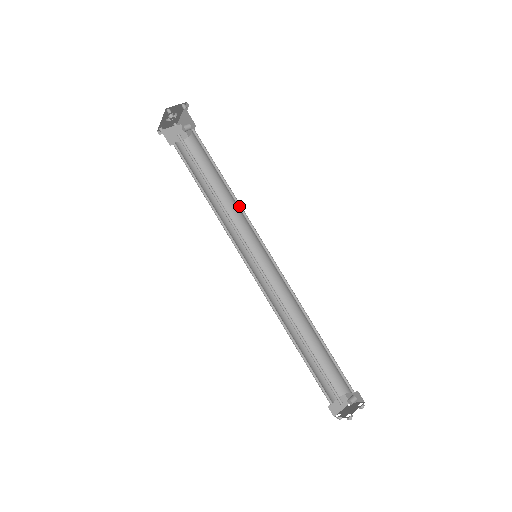
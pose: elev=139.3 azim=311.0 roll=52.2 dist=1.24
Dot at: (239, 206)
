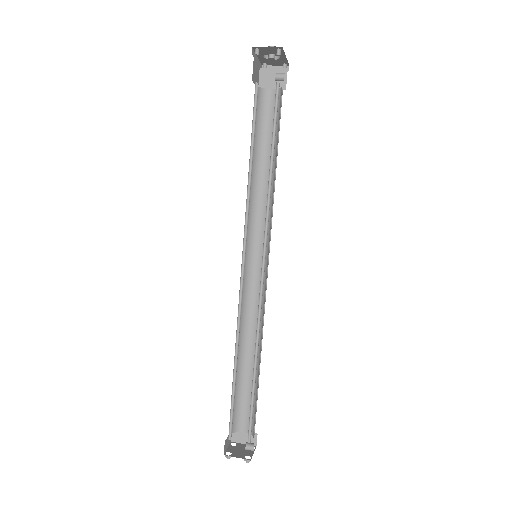
Dot at: (270, 196)
